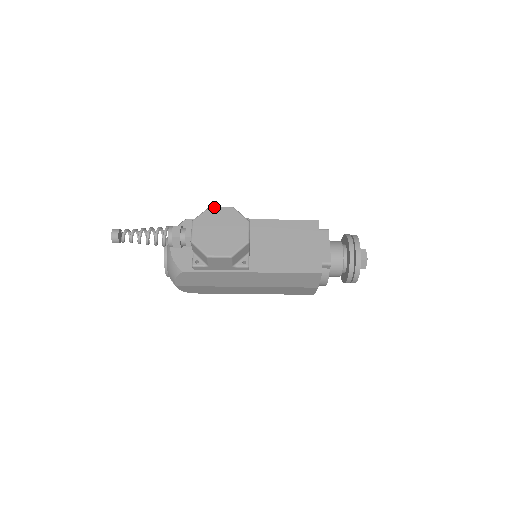
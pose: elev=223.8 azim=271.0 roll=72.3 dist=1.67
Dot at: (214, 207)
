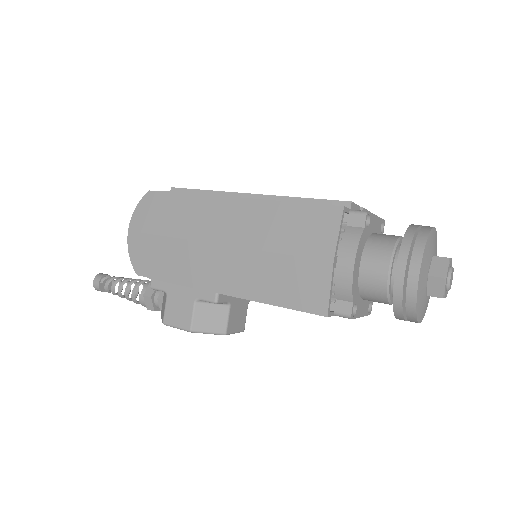
Dot at: occluded
